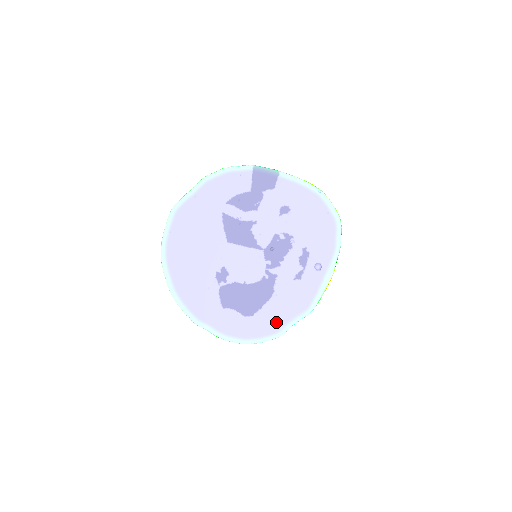
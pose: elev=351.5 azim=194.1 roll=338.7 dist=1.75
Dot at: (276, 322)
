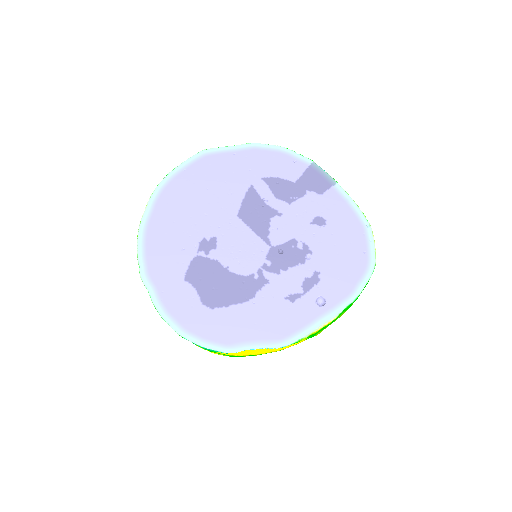
Dot at: (234, 333)
